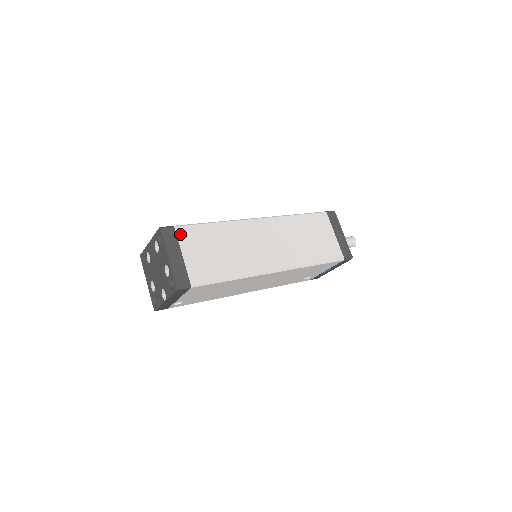
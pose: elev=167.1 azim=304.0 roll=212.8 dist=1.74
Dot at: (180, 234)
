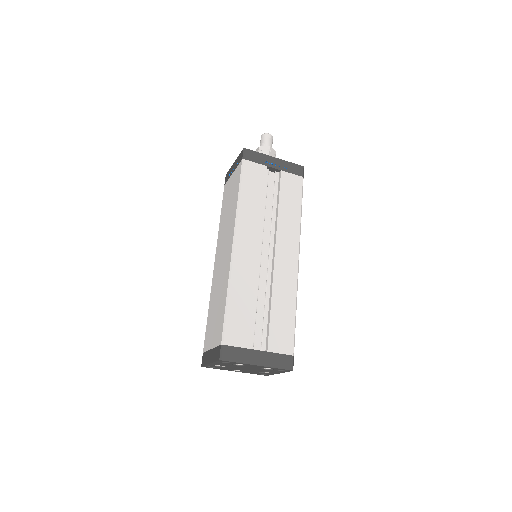
Dot at: occluded
